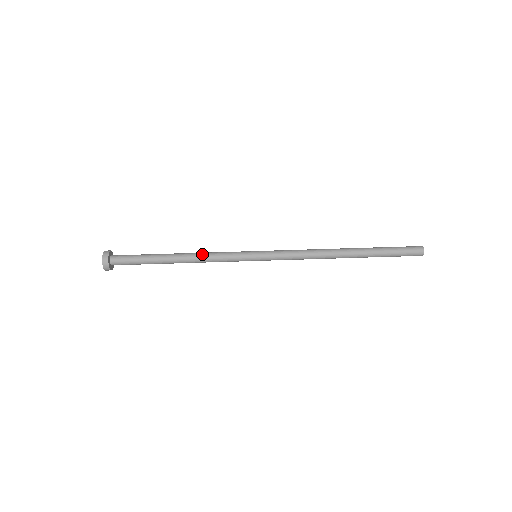
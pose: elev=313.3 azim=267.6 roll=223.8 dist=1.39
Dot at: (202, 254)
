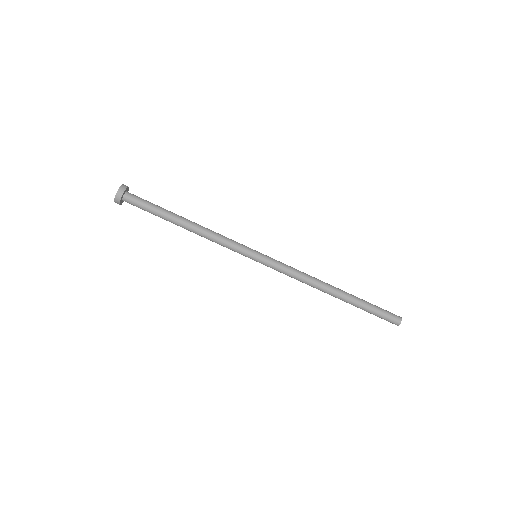
Dot at: (209, 231)
